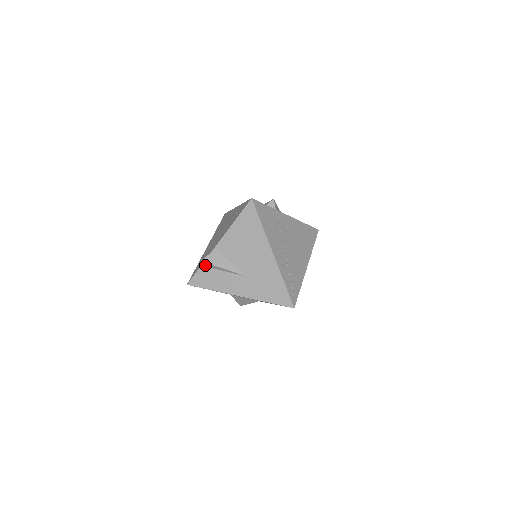
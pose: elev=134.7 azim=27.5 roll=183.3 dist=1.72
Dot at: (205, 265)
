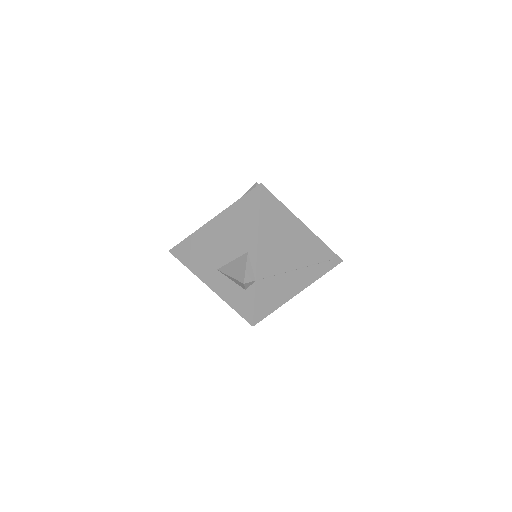
Dot at: occluded
